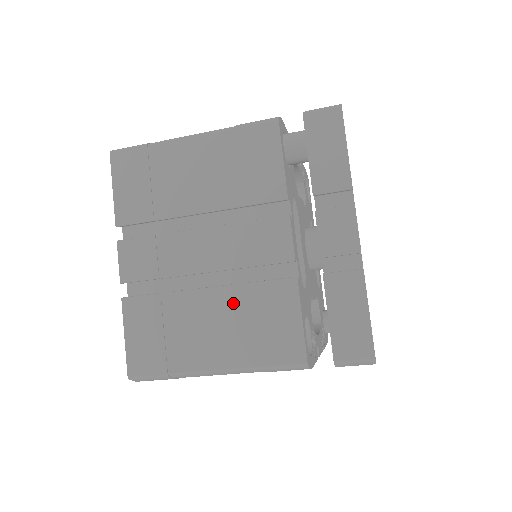
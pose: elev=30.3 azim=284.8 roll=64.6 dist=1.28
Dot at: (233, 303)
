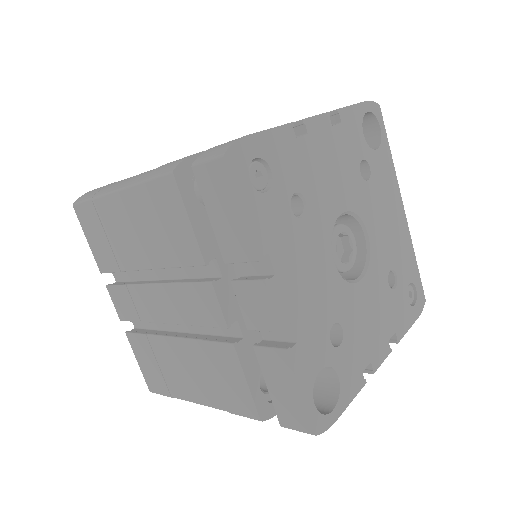
Dot at: (194, 355)
